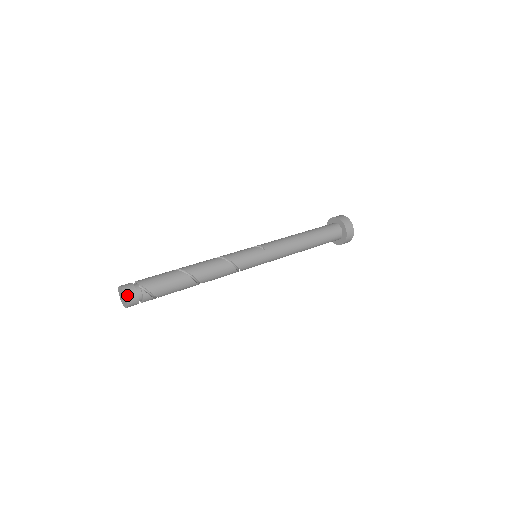
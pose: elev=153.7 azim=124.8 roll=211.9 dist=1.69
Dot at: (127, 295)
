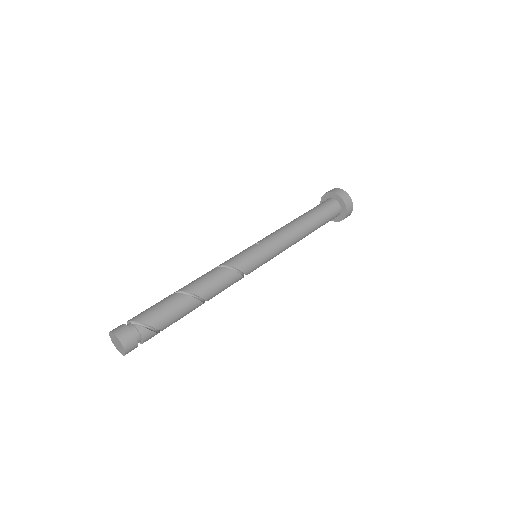
Dot at: (119, 336)
